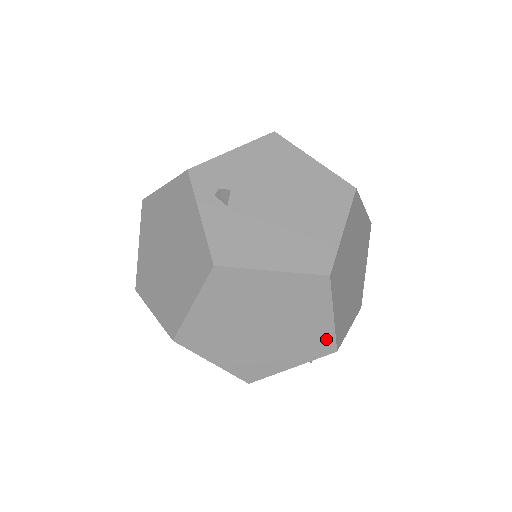
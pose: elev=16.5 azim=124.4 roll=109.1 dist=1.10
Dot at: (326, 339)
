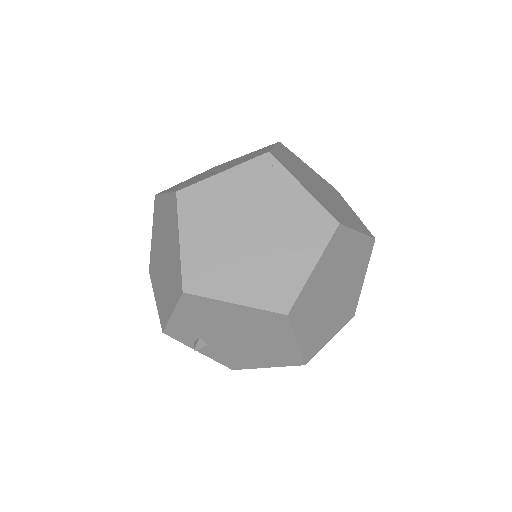
Dot at: occluded
